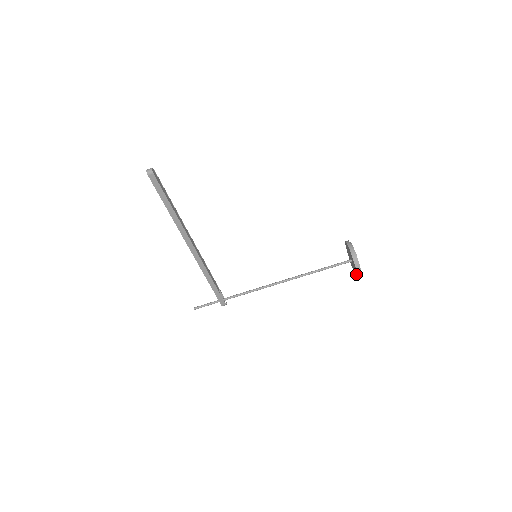
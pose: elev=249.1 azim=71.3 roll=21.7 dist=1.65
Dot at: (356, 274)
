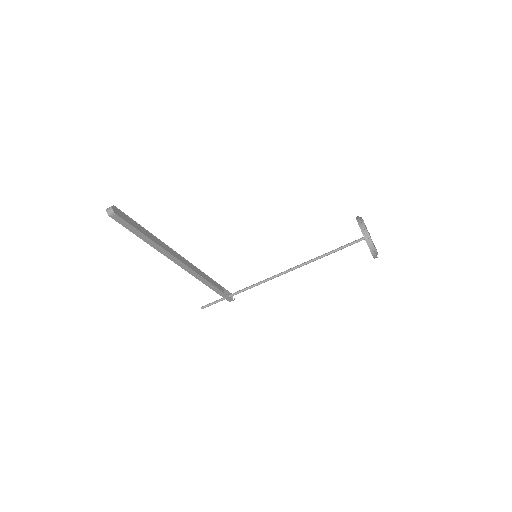
Dot at: occluded
